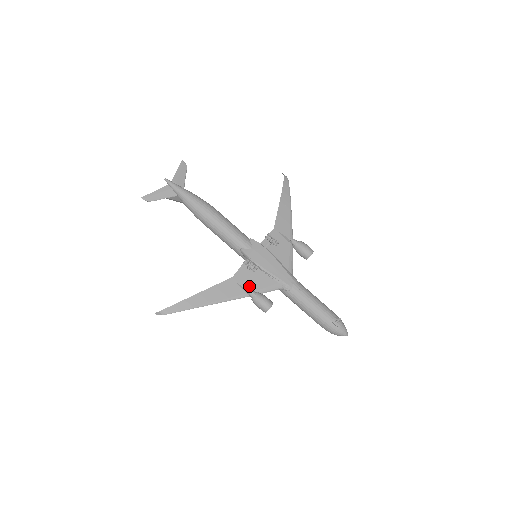
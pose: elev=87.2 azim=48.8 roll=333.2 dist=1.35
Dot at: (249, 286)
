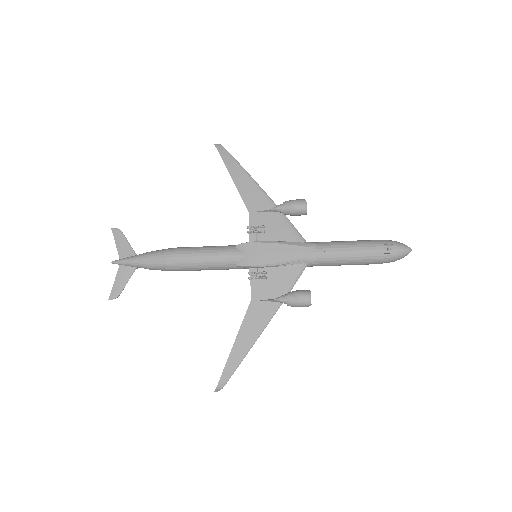
Dot at: (274, 293)
